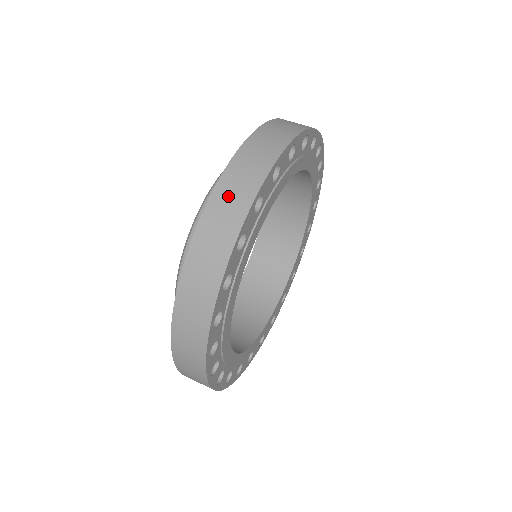
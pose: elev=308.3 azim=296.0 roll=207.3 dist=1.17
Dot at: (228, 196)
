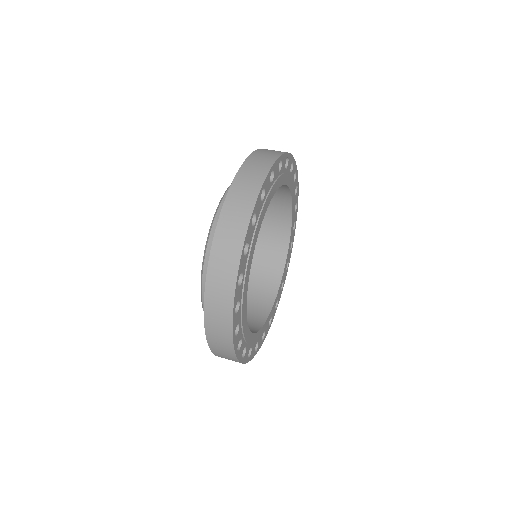
Dot at: (215, 315)
